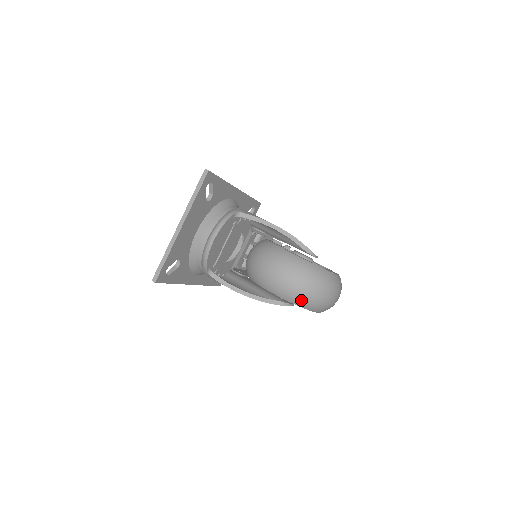
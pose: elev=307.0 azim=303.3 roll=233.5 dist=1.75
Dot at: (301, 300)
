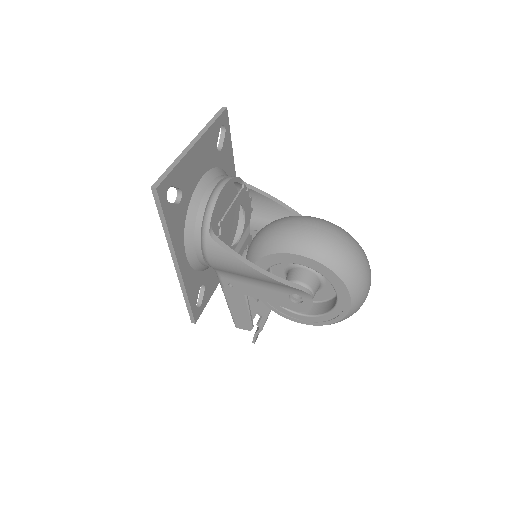
Dot at: (337, 258)
